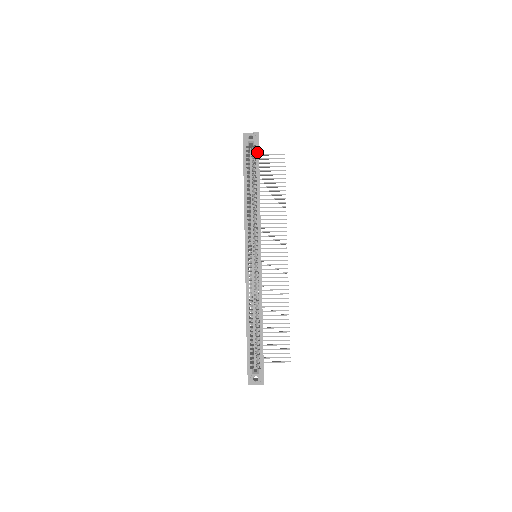
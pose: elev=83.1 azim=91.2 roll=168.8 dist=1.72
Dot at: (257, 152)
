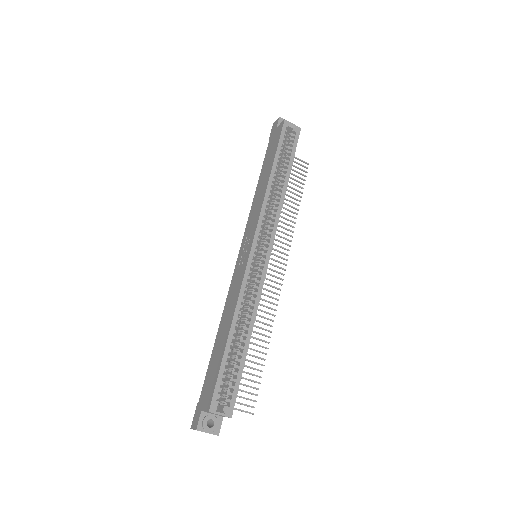
Dot at: (296, 139)
